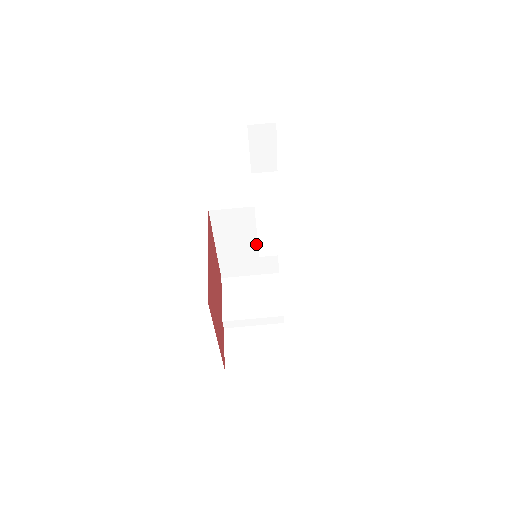
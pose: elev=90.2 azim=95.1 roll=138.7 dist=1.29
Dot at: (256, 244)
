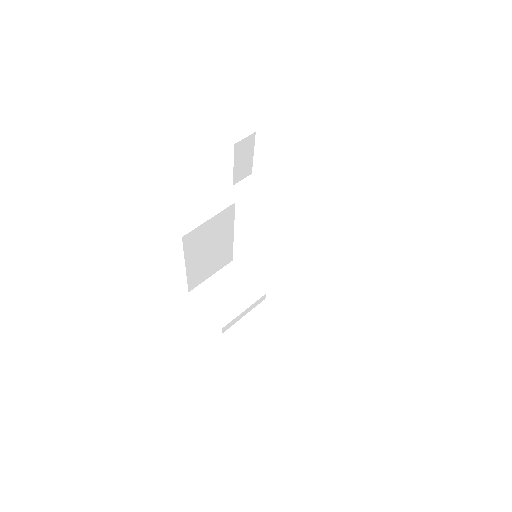
Dot at: (217, 246)
